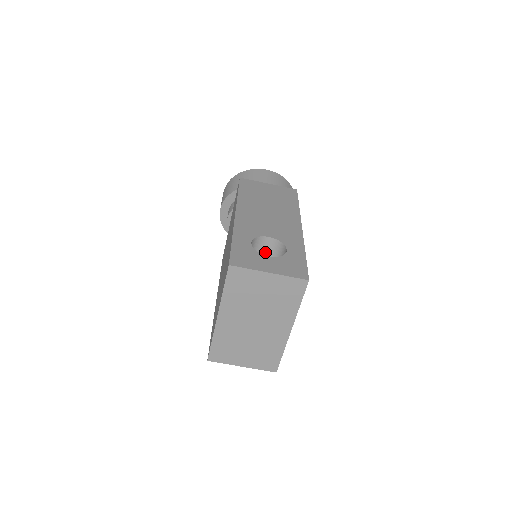
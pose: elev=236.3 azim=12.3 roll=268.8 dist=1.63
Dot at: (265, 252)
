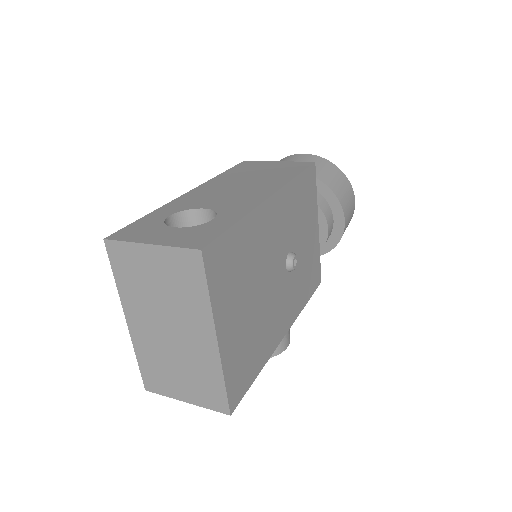
Dot at: occluded
